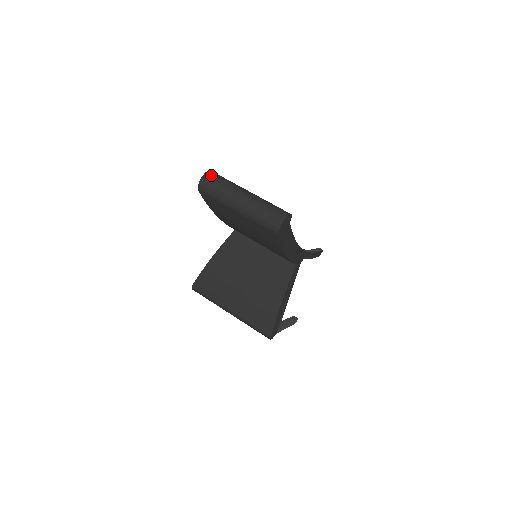
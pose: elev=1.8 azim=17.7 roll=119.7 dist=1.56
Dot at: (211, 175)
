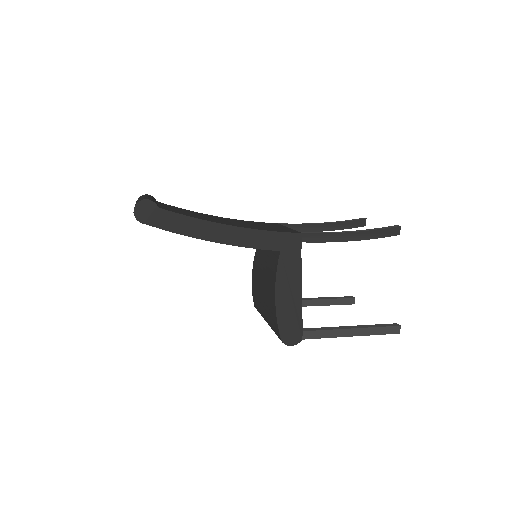
Dot at: occluded
